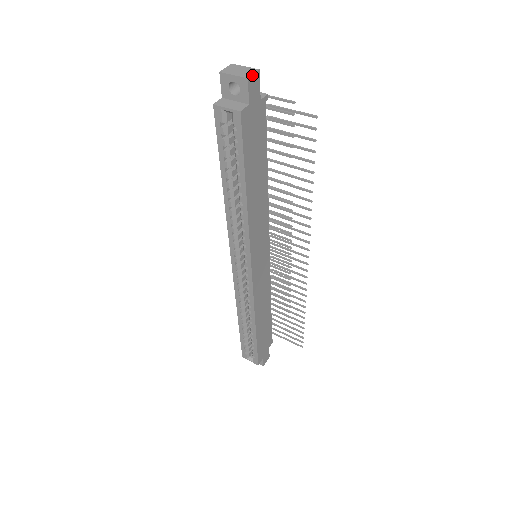
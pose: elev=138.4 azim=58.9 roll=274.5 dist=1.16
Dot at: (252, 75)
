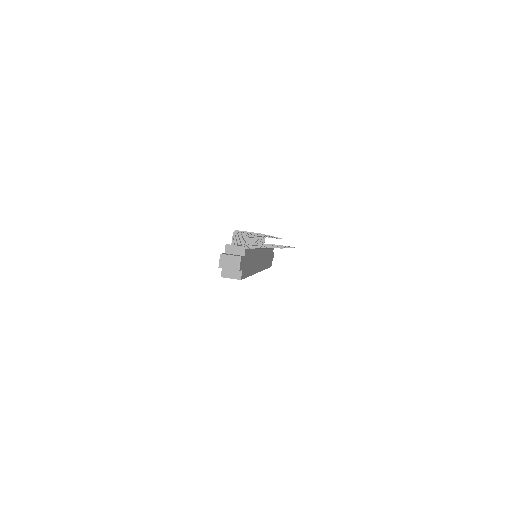
Dot at: (240, 265)
